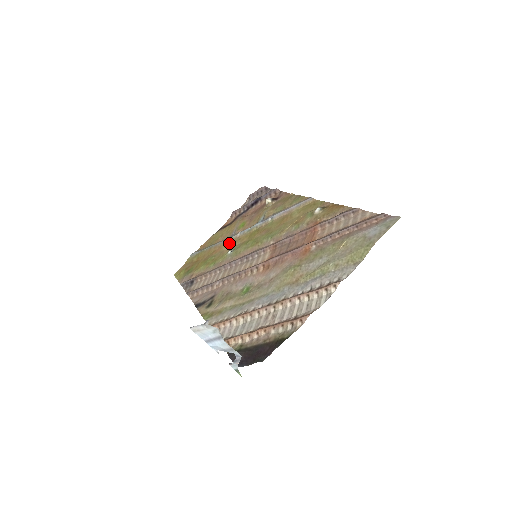
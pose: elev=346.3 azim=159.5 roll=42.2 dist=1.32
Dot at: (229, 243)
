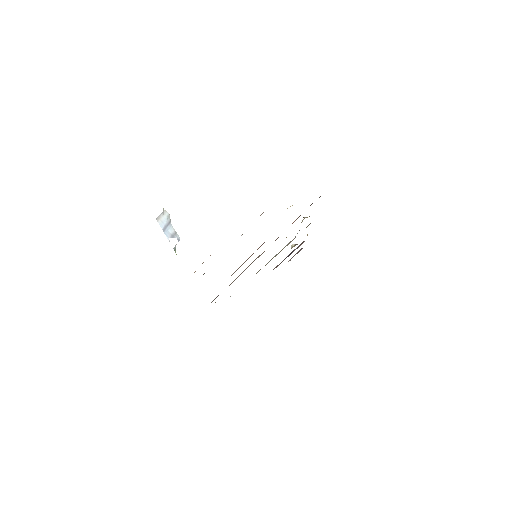
Dot at: occluded
